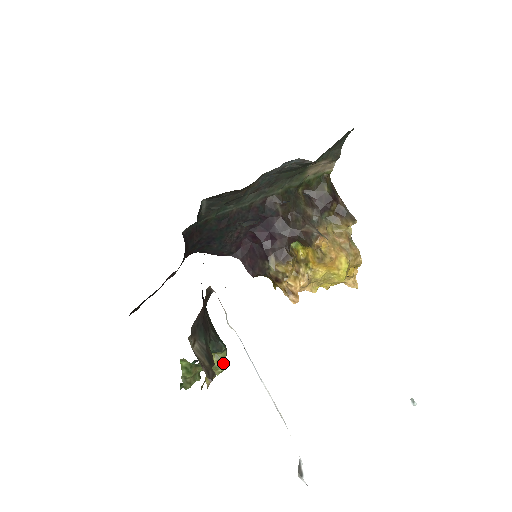
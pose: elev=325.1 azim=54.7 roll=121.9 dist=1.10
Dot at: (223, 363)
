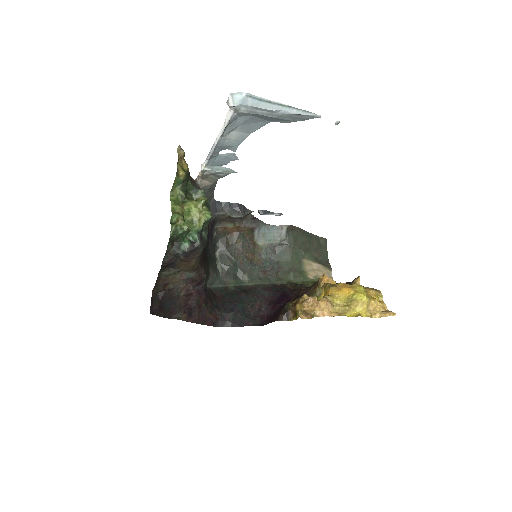
Dot at: (204, 200)
